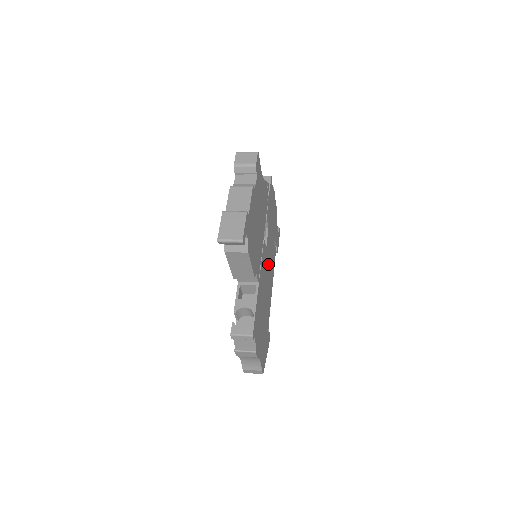
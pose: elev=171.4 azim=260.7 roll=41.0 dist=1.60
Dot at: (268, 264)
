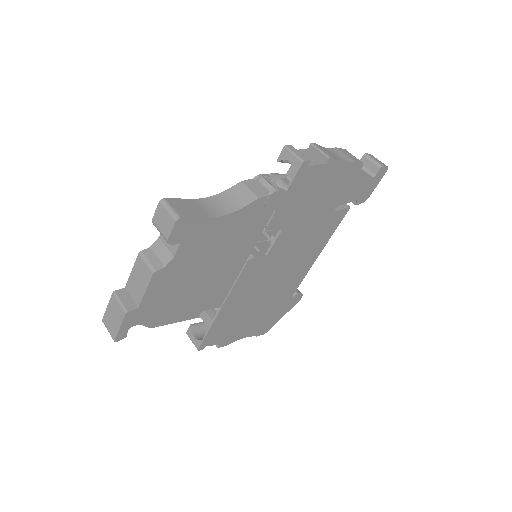
Dot at: (286, 256)
